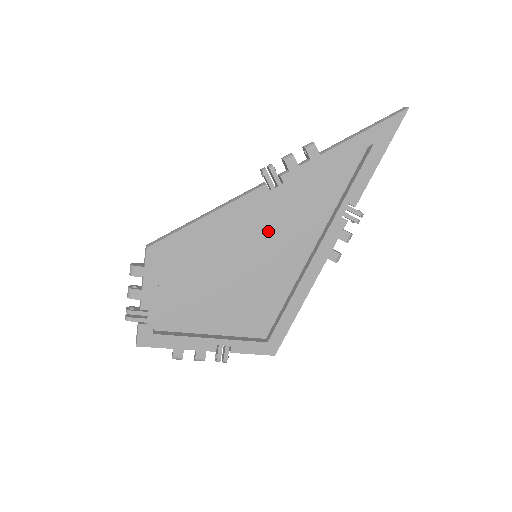
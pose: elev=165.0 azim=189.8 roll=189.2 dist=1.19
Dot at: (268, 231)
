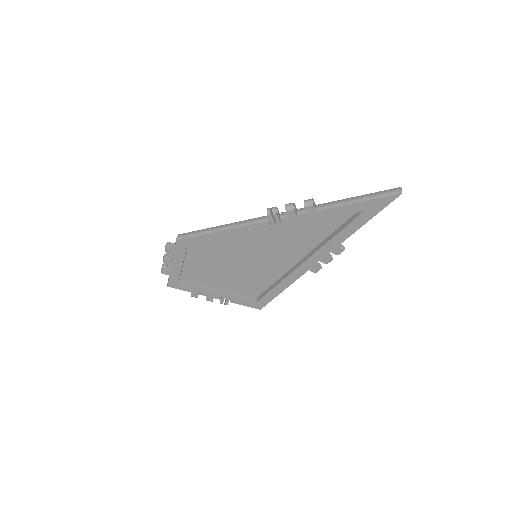
Dot at: (267, 244)
